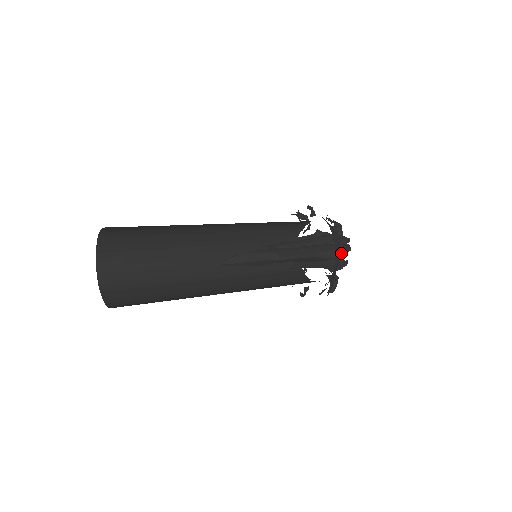
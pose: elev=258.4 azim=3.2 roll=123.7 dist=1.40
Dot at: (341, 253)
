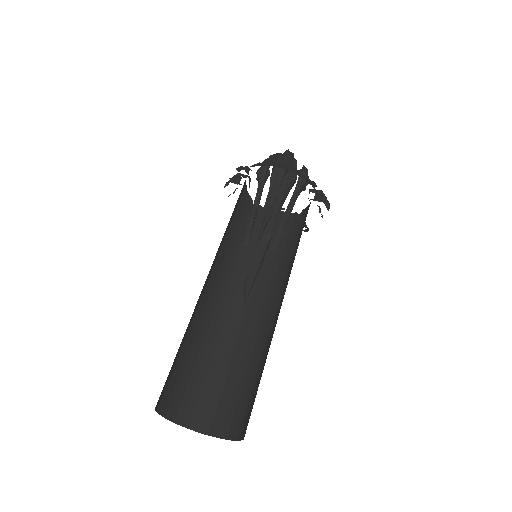
Dot at: (294, 167)
